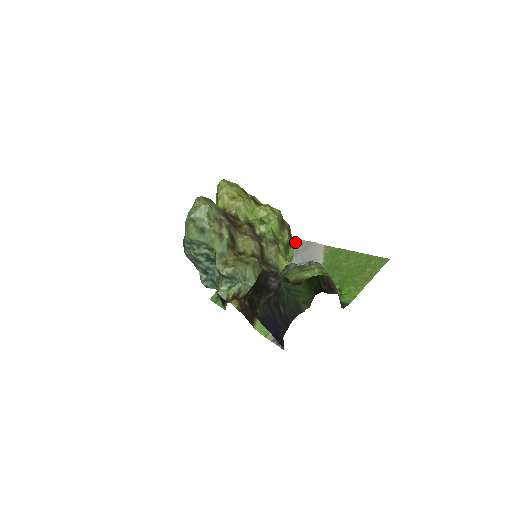
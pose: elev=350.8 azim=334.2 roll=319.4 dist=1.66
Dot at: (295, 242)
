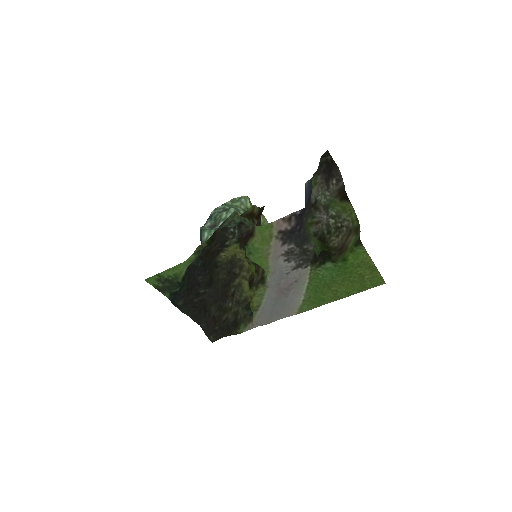
Dot at: (255, 322)
